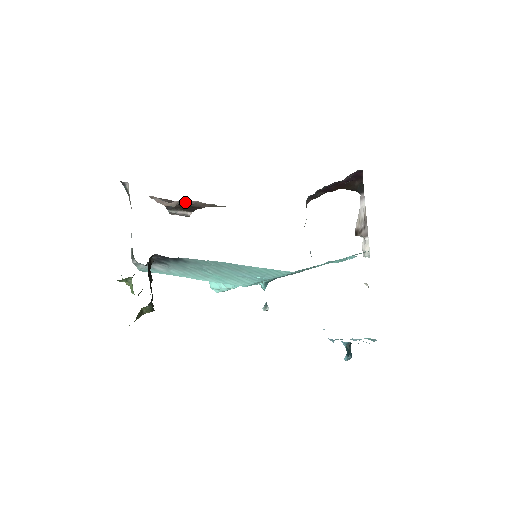
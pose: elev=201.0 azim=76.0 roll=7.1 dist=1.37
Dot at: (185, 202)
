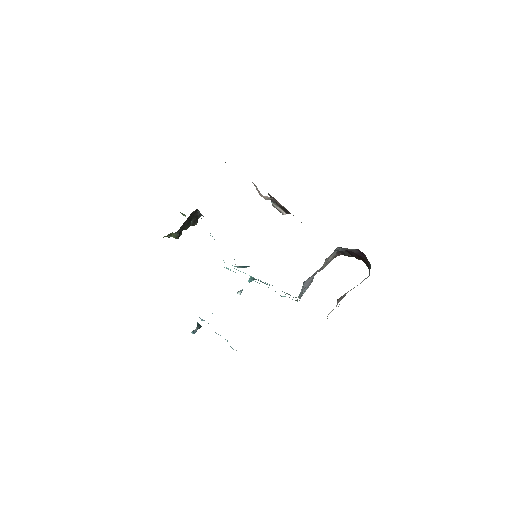
Dot at: (278, 202)
